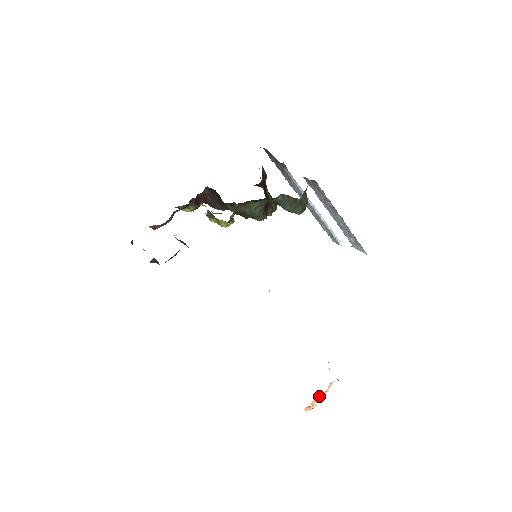
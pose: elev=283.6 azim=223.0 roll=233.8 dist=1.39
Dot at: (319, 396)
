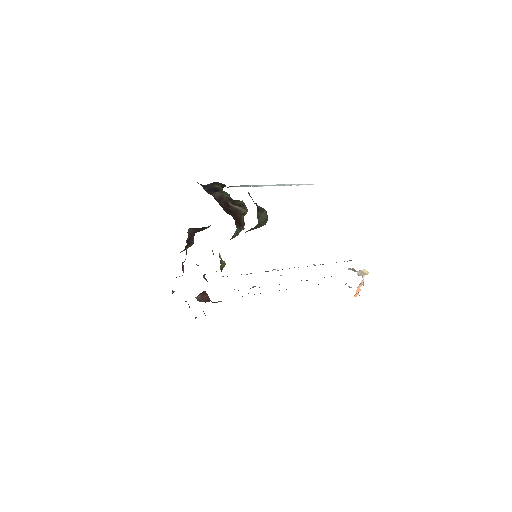
Dot at: (359, 285)
